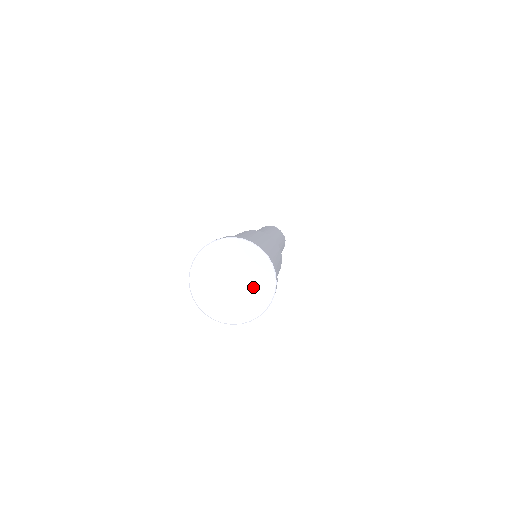
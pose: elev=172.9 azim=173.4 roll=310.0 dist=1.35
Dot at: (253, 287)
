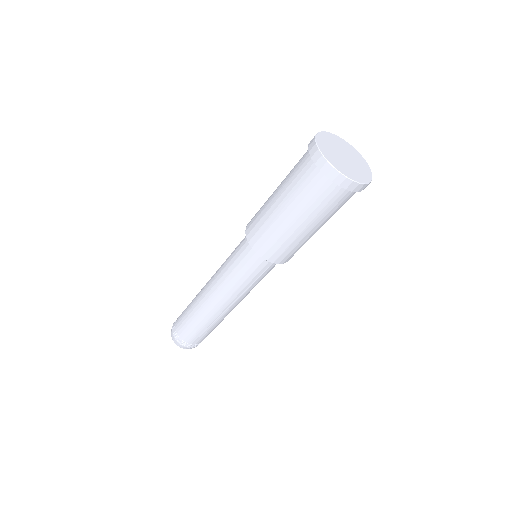
Dot at: (356, 160)
